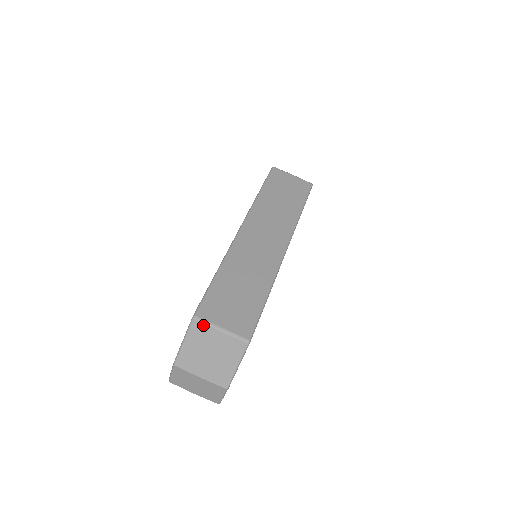
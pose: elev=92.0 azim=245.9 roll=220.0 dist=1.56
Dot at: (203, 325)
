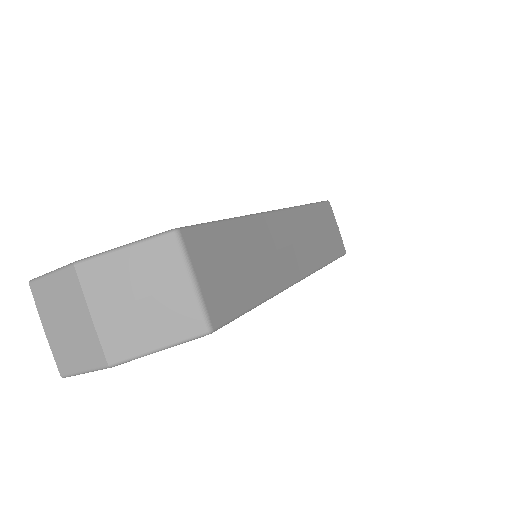
Dot at: (177, 252)
